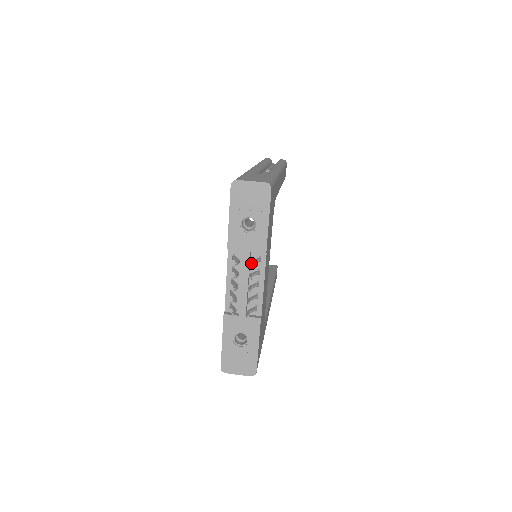
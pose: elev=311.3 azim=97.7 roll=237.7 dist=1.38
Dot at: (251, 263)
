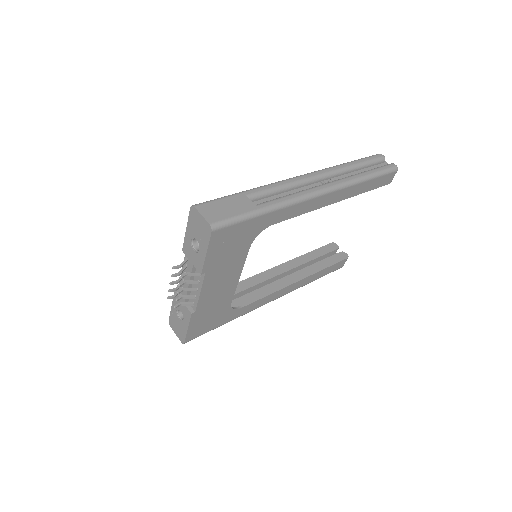
Dot at: (182, 275)
